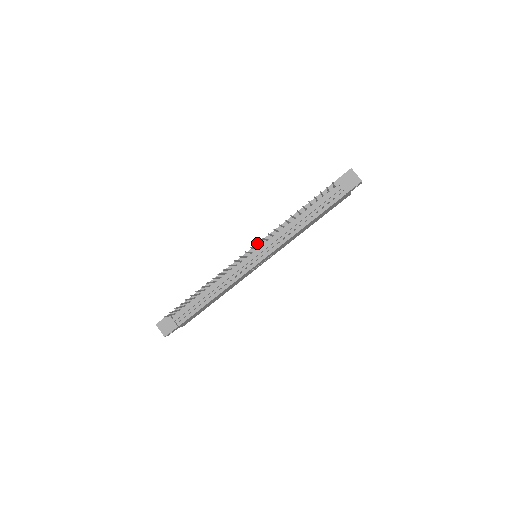
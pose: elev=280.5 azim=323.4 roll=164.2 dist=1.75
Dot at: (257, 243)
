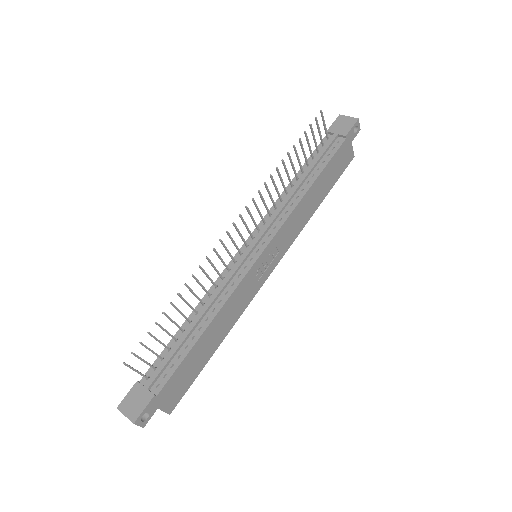
Dot at: (247, 207)
